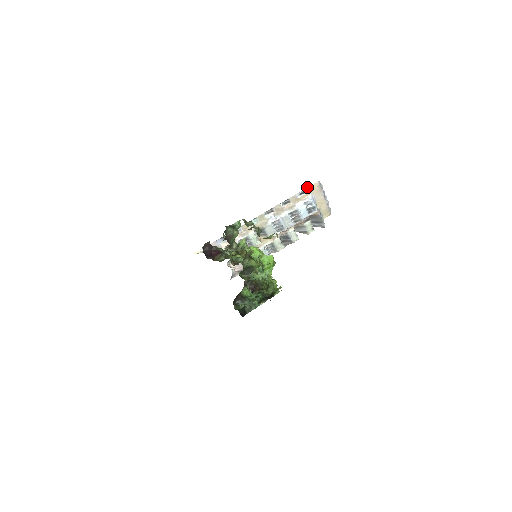
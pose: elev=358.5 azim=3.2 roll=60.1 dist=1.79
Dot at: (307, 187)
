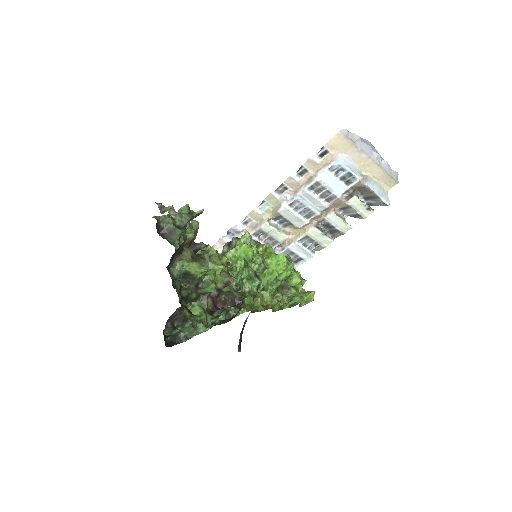
Dot at: occluded
